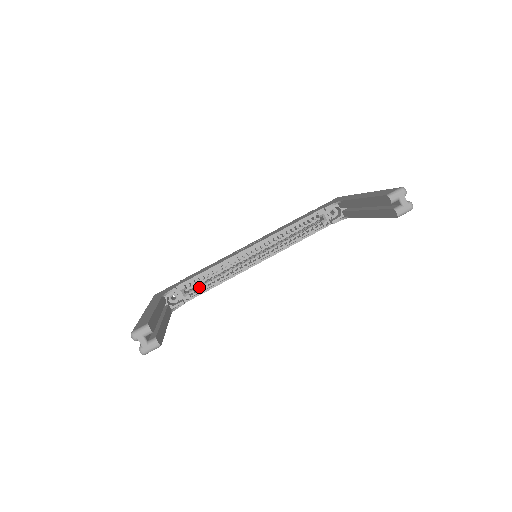
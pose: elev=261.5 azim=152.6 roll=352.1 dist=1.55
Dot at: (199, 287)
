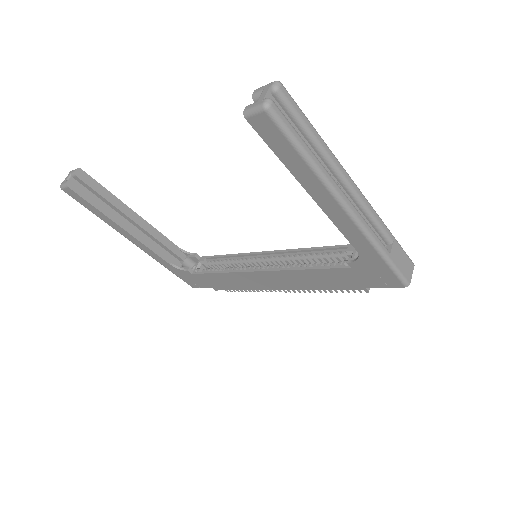
Dot at: occluded
